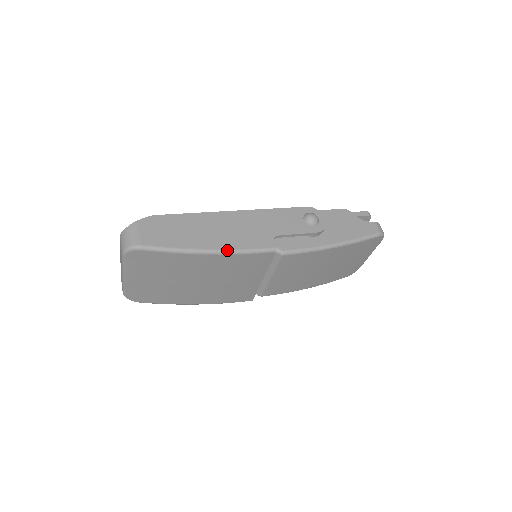
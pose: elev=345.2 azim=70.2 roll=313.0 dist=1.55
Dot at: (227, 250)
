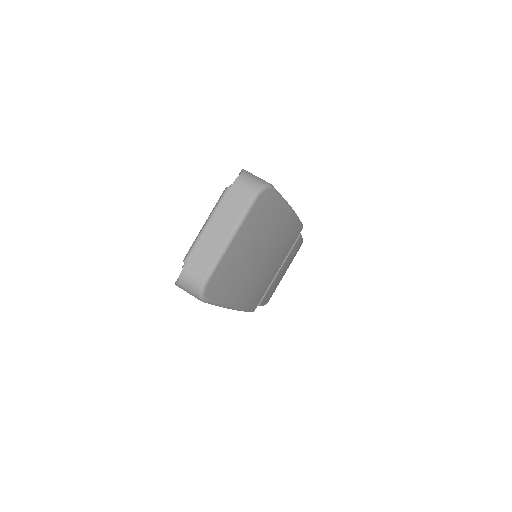
Dot at: occluded
